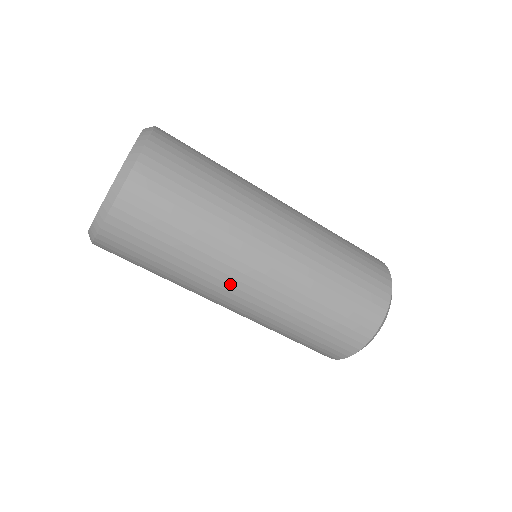
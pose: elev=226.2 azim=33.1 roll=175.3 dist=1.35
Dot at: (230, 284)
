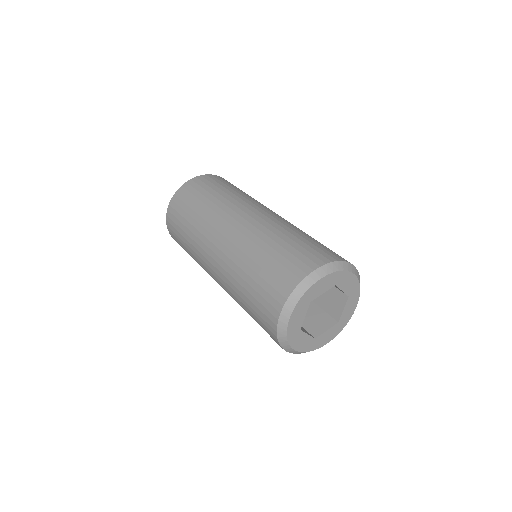
Dot at: (220, 224)
